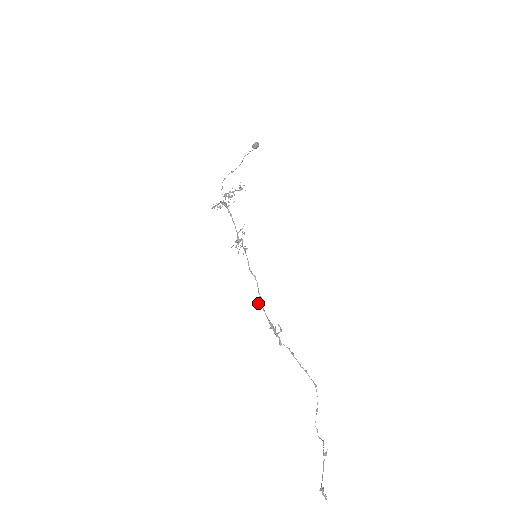
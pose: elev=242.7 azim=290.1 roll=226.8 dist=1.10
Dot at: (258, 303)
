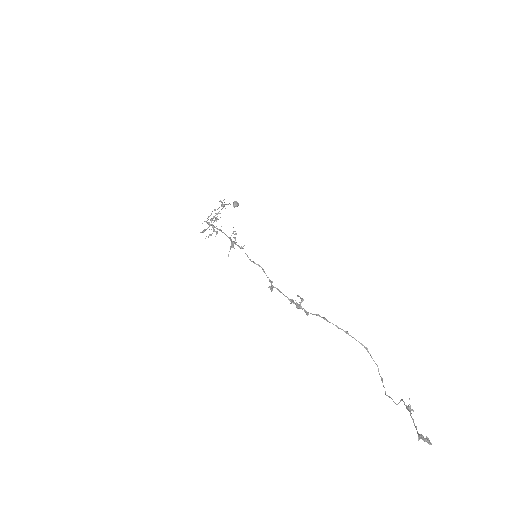
Dot at: (269, 286)
